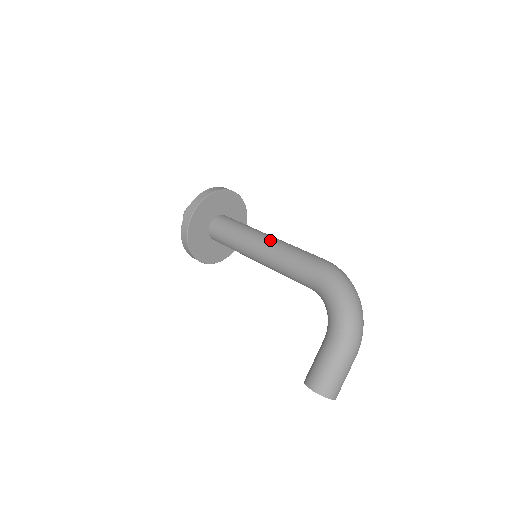
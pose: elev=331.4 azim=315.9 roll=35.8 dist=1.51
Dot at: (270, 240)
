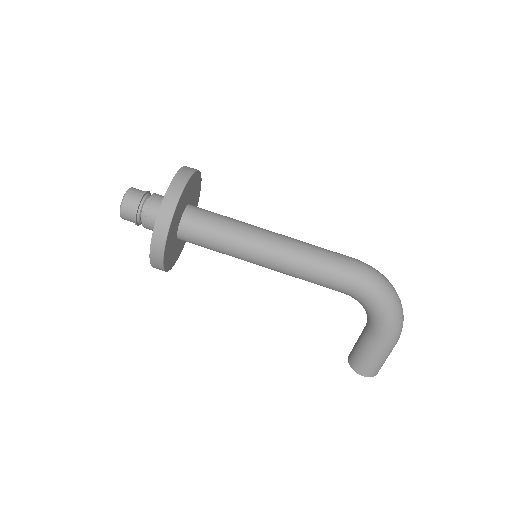
Dot at: (280, 250)
